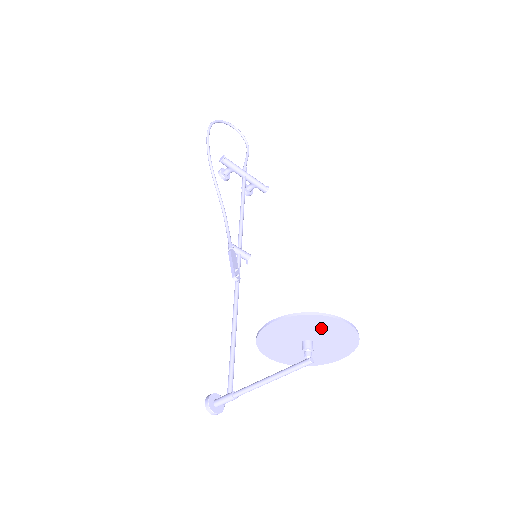
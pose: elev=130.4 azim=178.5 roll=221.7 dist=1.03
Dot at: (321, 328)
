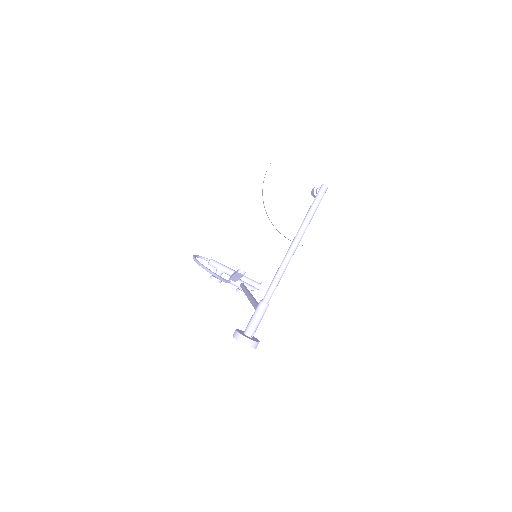
Dot at: (321, 161)
